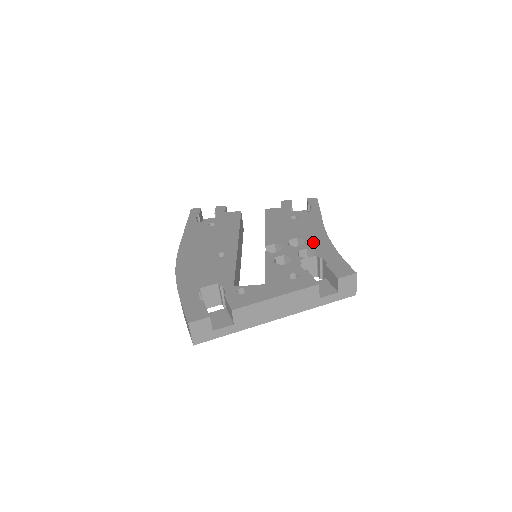
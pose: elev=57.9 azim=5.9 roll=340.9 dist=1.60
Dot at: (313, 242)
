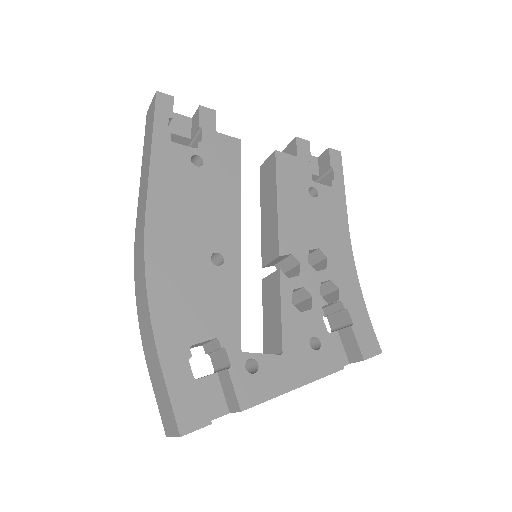
Dot at: (337, 267)
